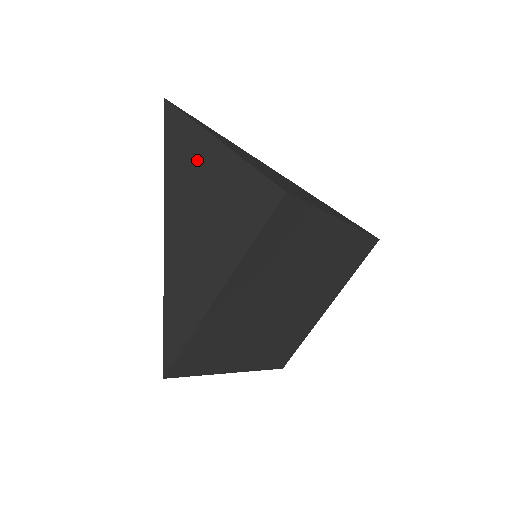
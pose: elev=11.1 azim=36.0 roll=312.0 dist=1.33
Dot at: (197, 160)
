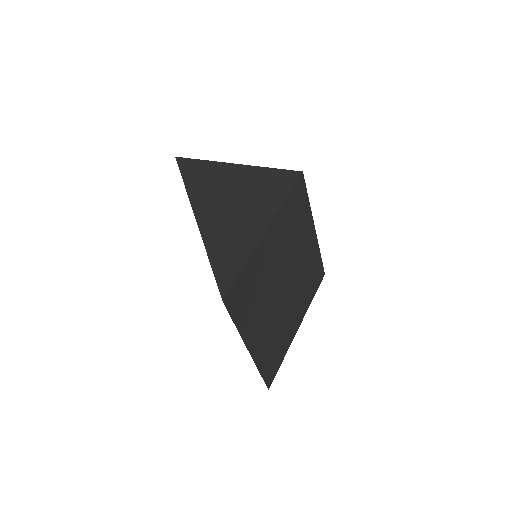
Dot at: (218, 176)
